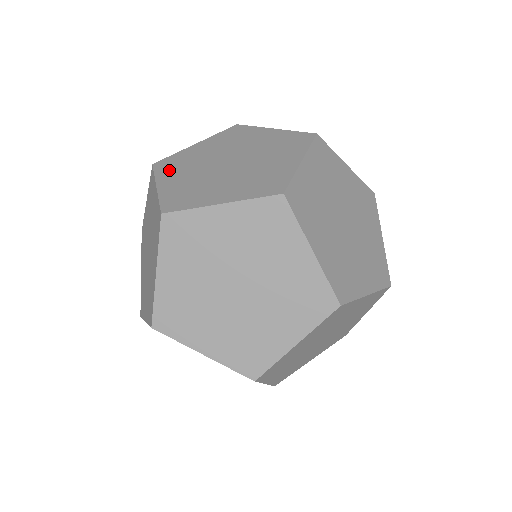
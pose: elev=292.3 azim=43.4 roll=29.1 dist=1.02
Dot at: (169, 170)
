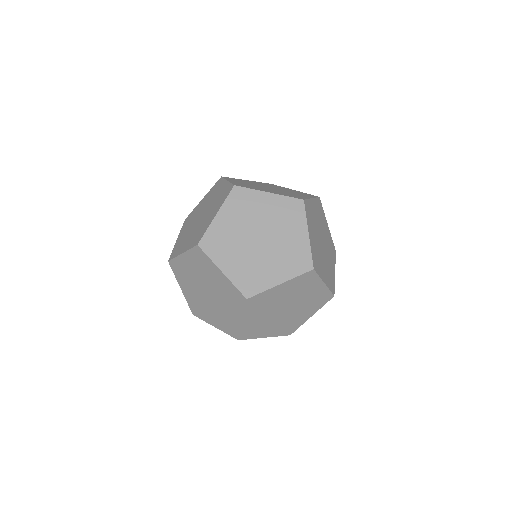
Dot at: (185, 225)
